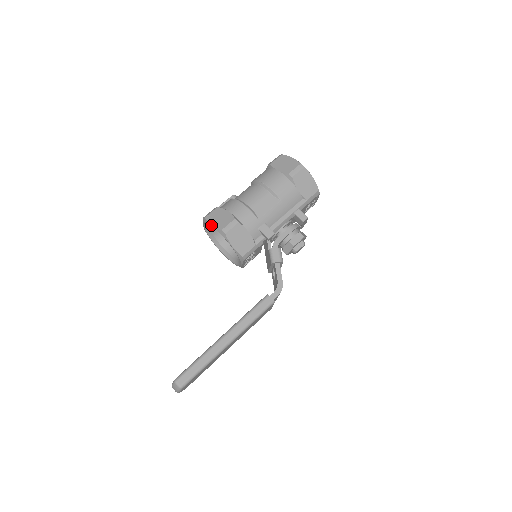
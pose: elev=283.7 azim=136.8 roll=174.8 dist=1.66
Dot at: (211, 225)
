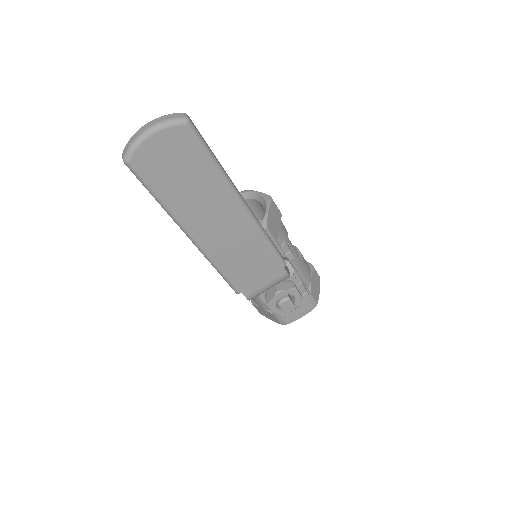
Dot at: (256, 191)
